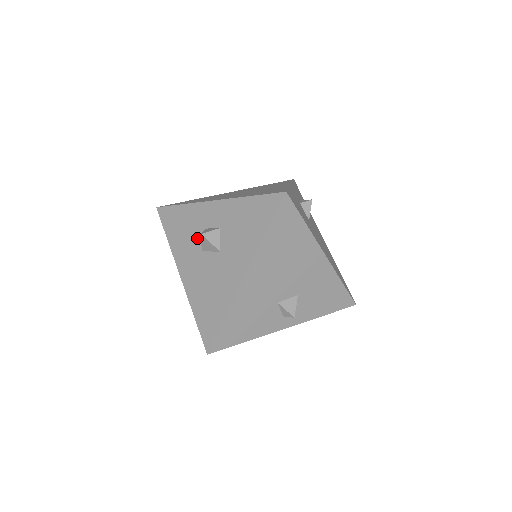
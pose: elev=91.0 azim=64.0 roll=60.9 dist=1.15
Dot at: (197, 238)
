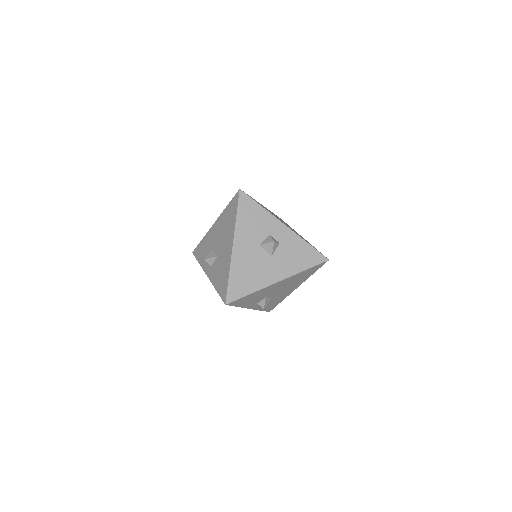
Dot at: (261, 235)
